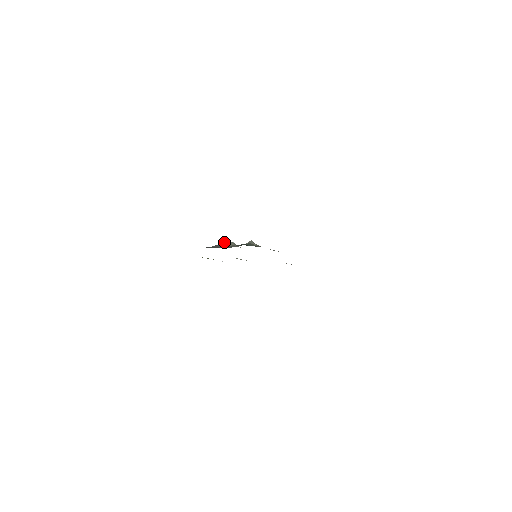
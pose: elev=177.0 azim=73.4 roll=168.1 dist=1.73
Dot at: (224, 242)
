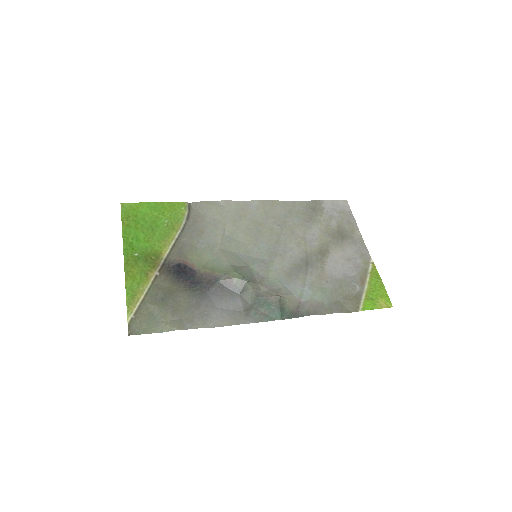
Dot at: (235, 278)
